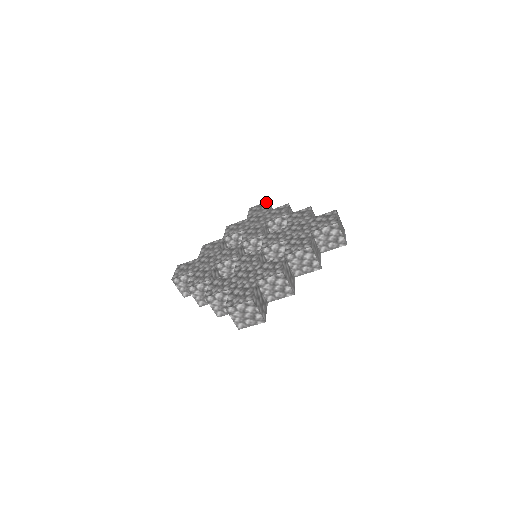
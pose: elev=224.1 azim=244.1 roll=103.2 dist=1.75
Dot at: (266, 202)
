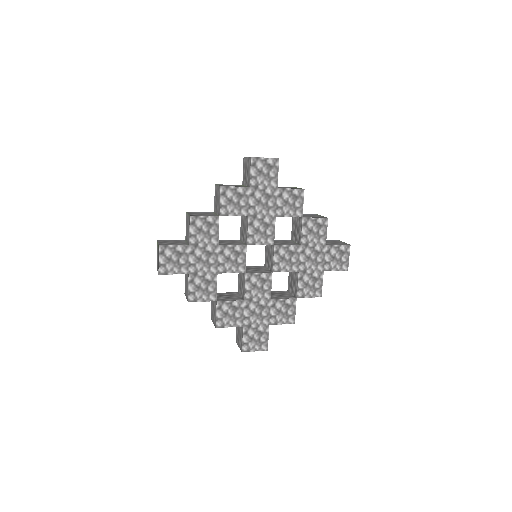
Dot at: (276, 161)
